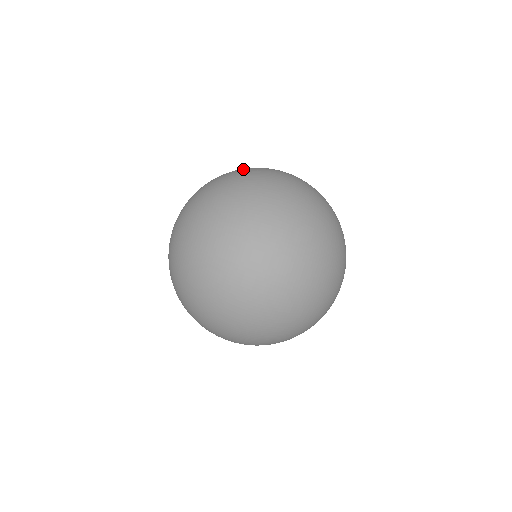
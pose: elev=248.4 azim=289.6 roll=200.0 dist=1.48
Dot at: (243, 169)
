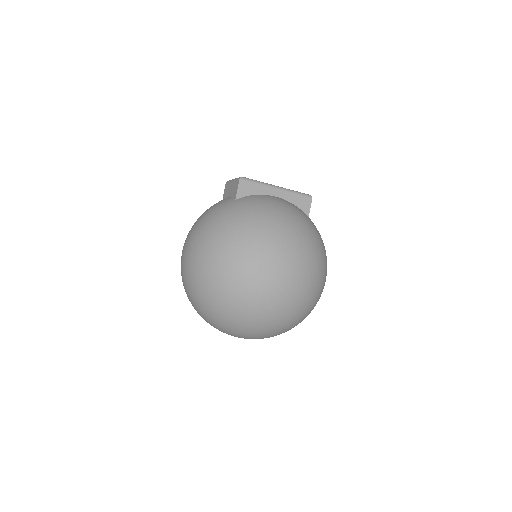
Dot at: (239, 286)
